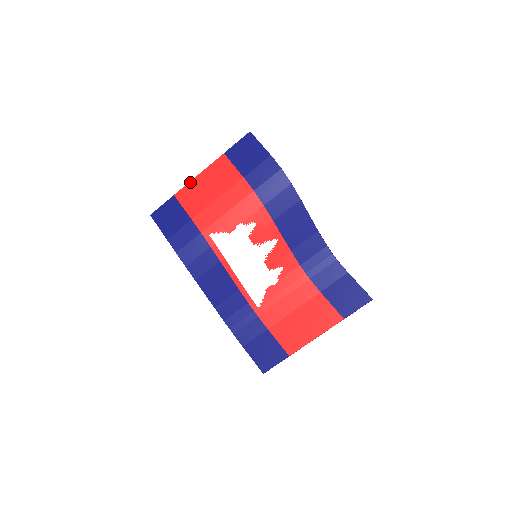
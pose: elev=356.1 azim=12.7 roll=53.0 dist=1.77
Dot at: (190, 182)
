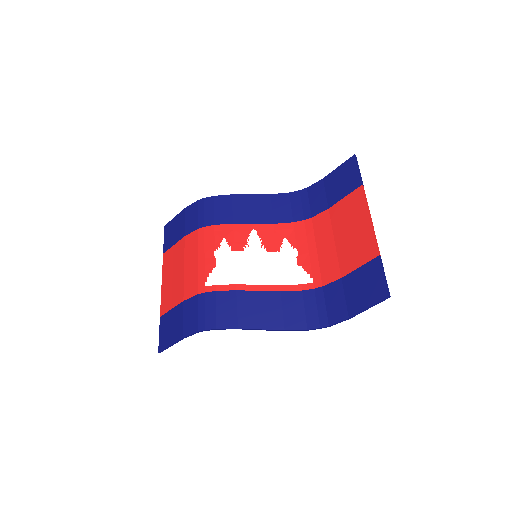
Dot at: (161, 295)
